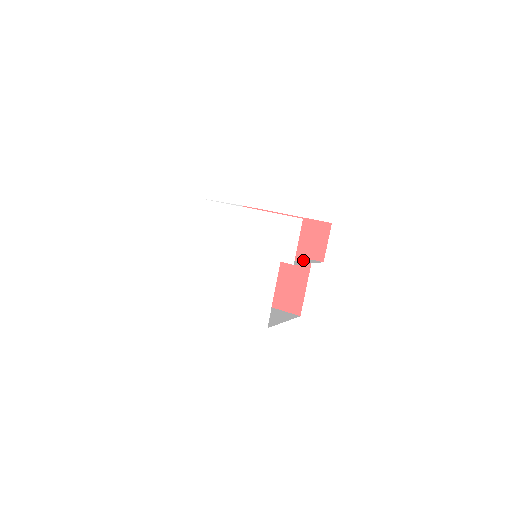
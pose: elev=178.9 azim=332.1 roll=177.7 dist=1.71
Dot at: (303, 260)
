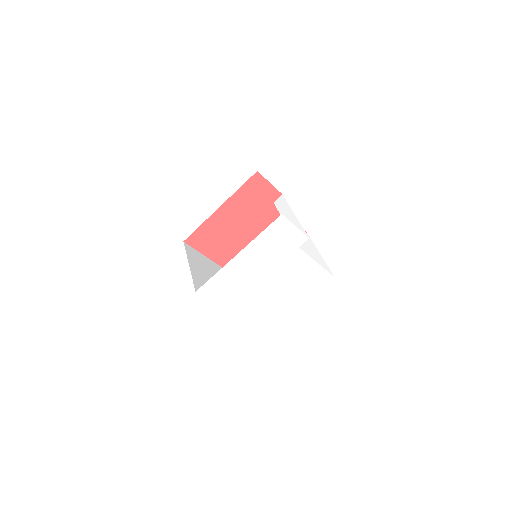
Dot at: occluded
